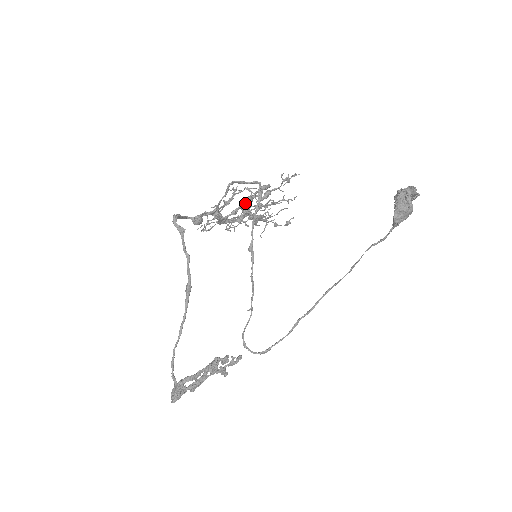
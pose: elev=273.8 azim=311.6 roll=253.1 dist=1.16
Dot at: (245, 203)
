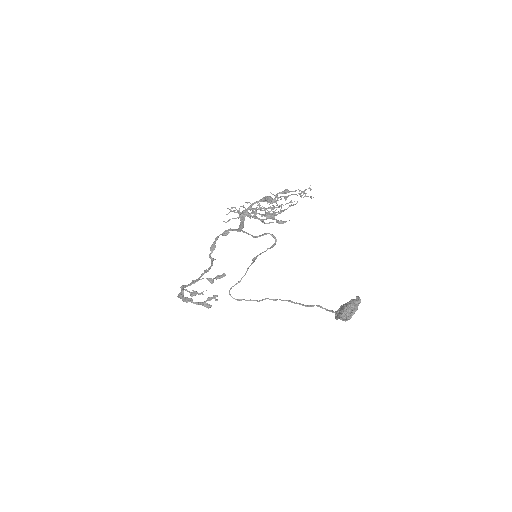
Dot at: (264, 214)
